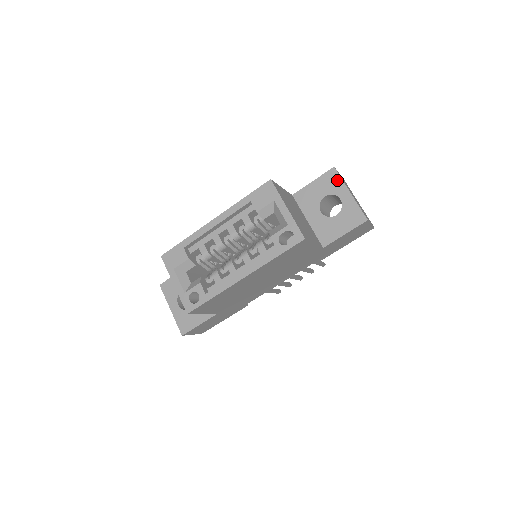
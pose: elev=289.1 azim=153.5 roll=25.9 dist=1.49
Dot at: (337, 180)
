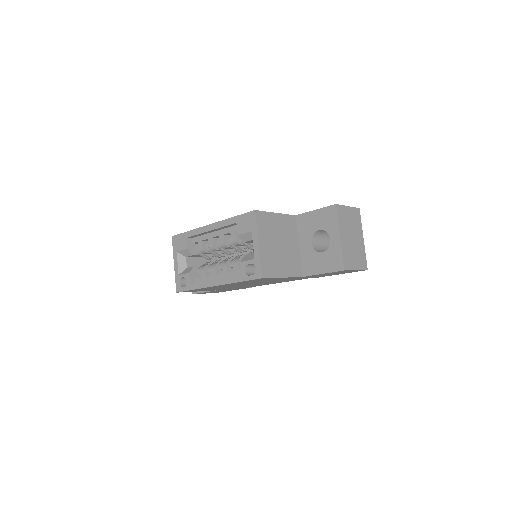
Dot at: (334, 219)
